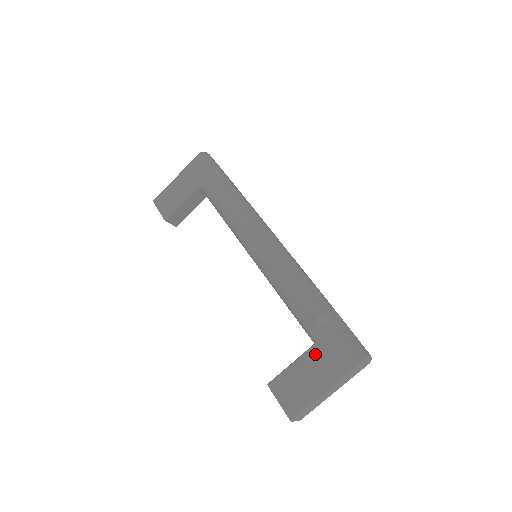
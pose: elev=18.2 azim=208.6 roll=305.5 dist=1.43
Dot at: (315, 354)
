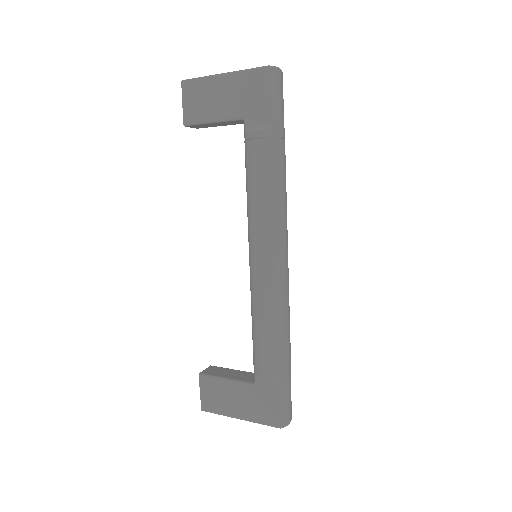
Dot at: (248, 391)
